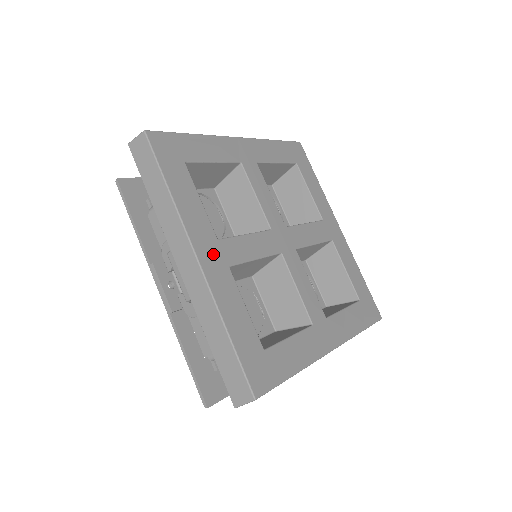
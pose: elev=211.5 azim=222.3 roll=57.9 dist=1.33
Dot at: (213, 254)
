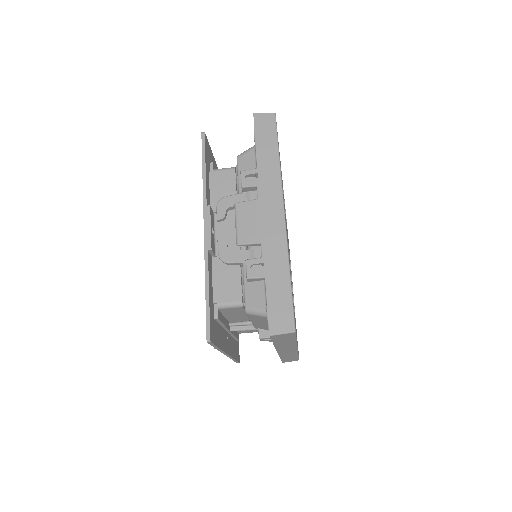
Dot at: occluded
